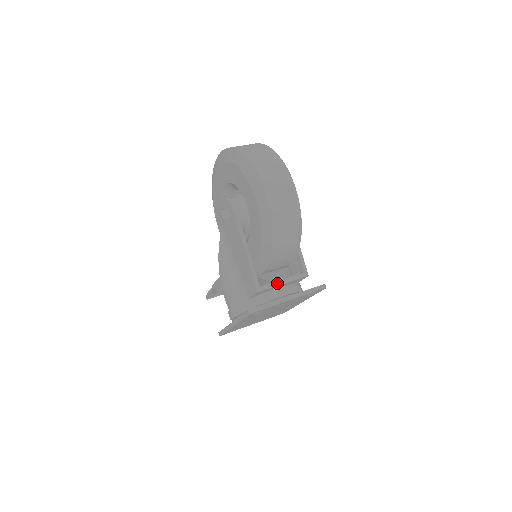
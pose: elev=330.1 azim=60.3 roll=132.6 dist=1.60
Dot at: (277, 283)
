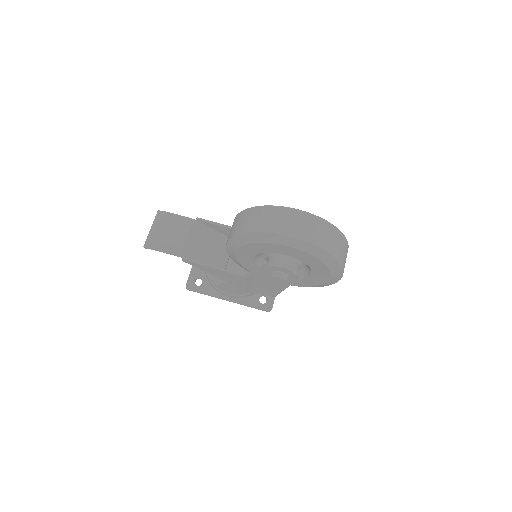
Dot at: occluded
